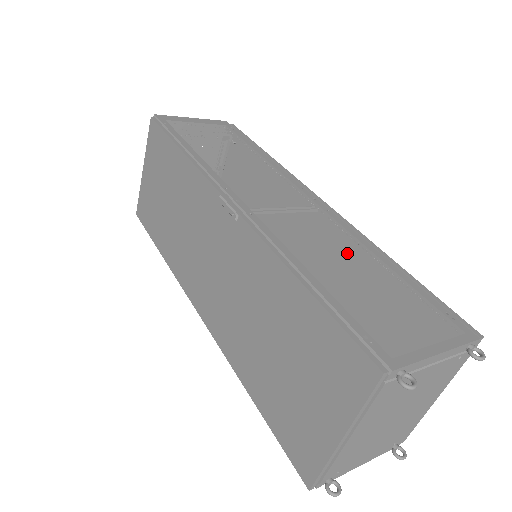
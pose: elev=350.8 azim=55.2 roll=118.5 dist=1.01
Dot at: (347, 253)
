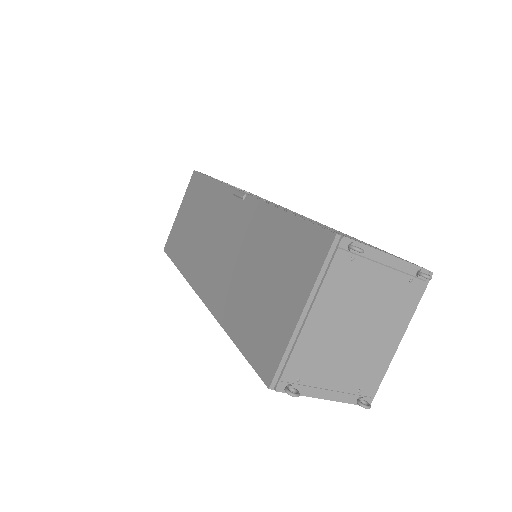
Dot at: occluded
